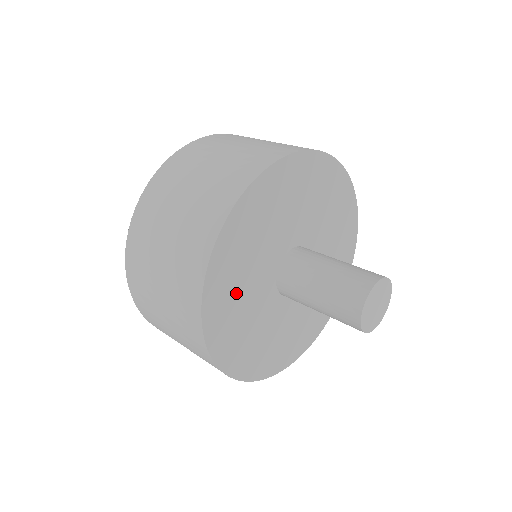
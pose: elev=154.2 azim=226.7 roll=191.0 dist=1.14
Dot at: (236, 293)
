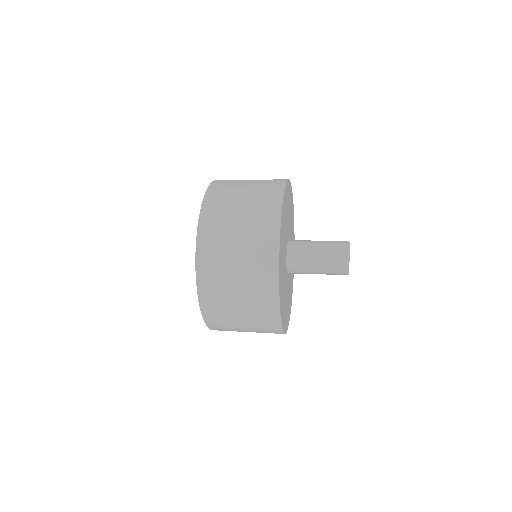
Dot at: (284, 301)
